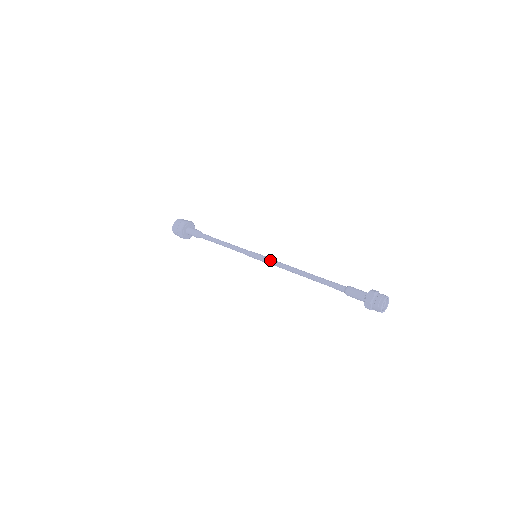
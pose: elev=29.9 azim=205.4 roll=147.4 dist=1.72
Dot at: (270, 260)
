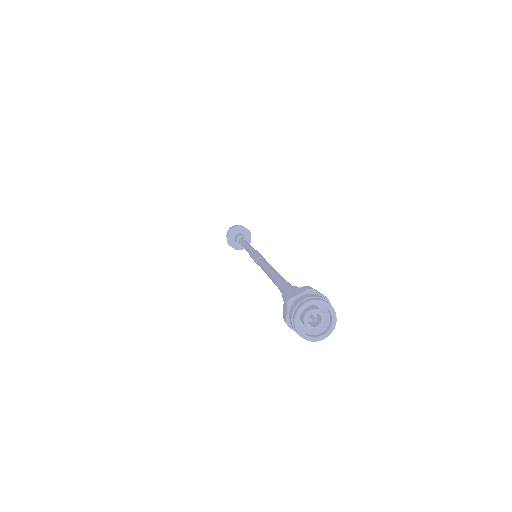
Dot at: (255, 261)
